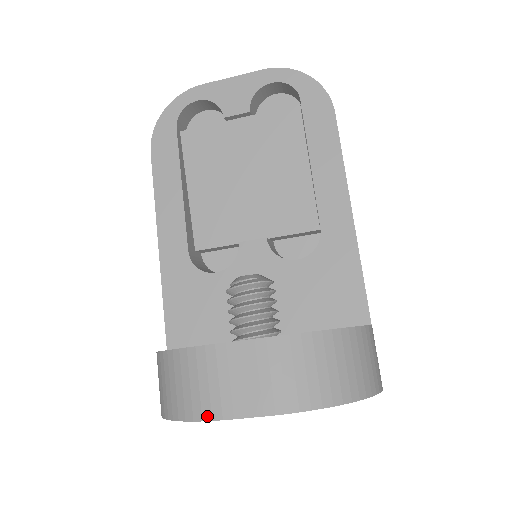
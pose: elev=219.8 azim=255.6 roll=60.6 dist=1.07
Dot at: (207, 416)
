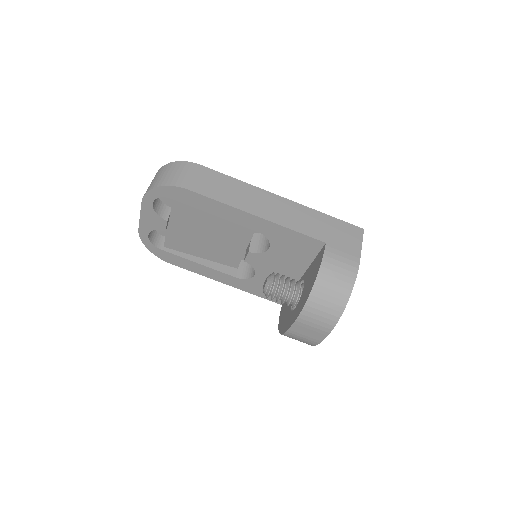
Dot at: (314, 345)
